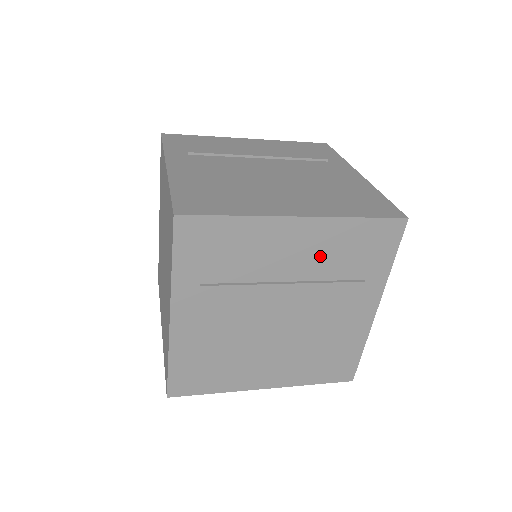
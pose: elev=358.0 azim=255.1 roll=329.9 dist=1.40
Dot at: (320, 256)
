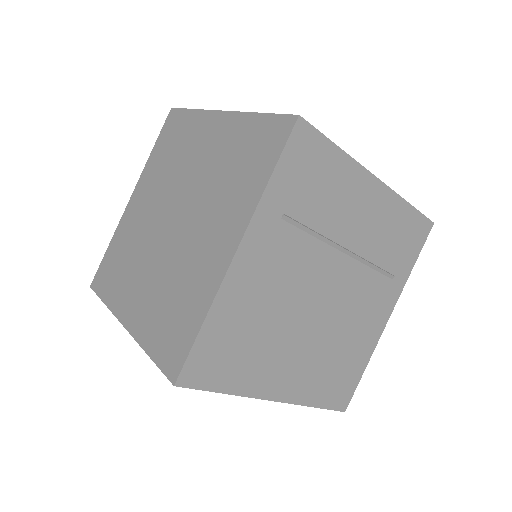
Dot at: (376, 232)
